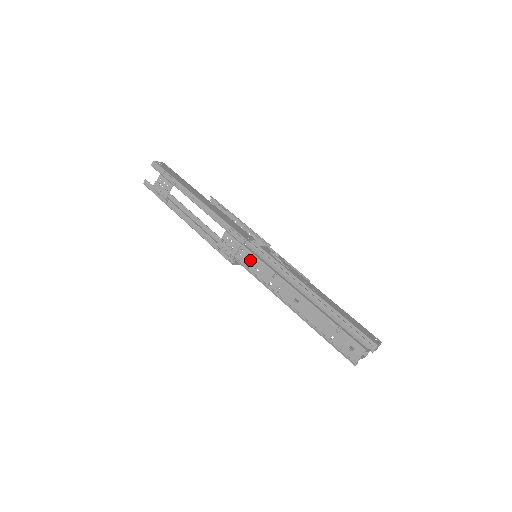
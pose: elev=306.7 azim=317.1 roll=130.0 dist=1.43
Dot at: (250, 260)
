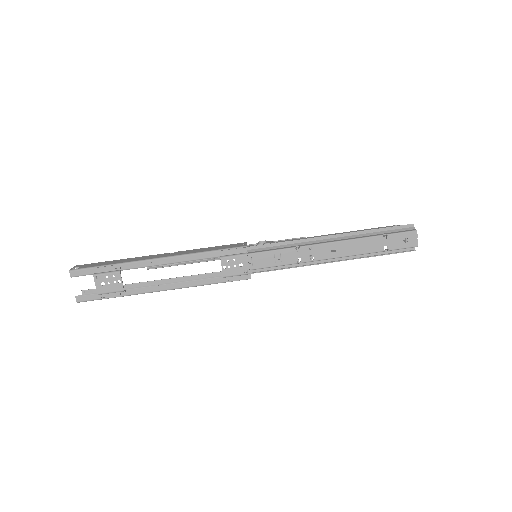
Dot at: (264, 259)
